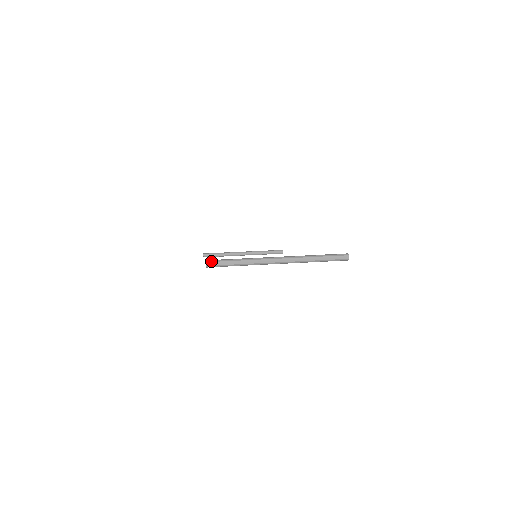
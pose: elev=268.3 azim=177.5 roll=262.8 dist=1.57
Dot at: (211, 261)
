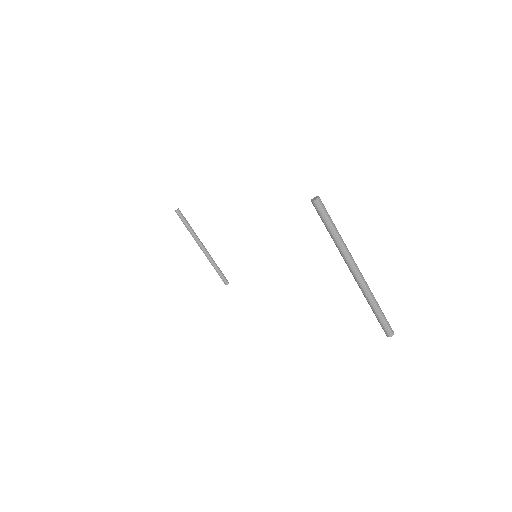
Dot at: occluded
